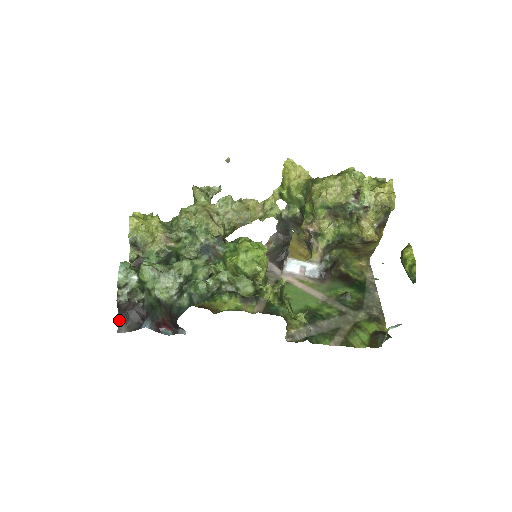
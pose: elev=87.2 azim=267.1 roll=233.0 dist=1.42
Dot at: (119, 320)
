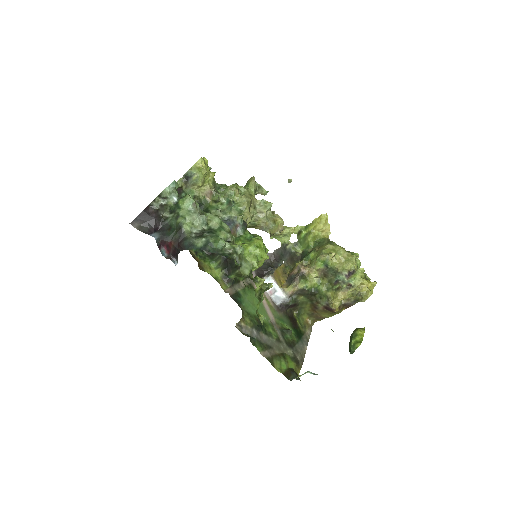
Dot at: (138, 216)
